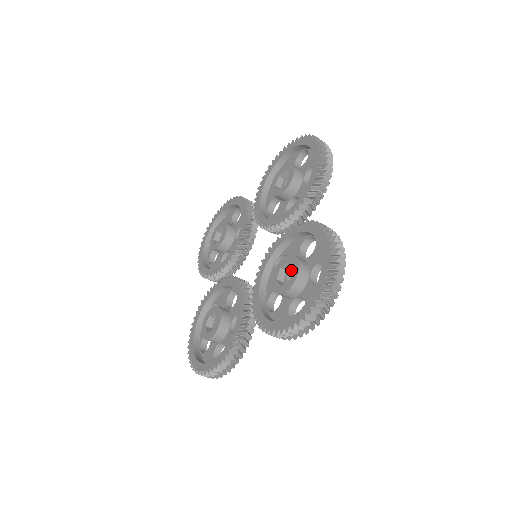
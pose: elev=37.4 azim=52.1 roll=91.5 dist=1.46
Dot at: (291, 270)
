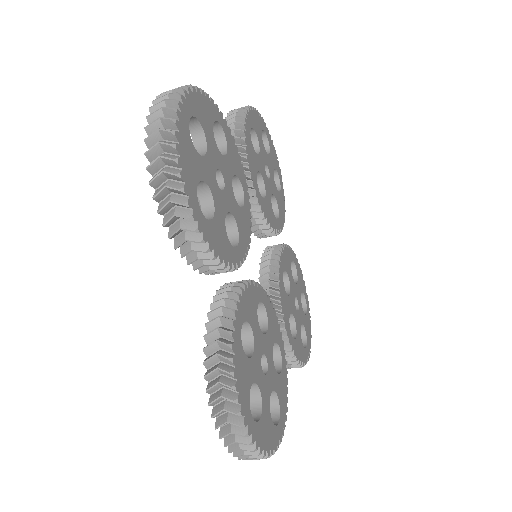
Dot at: occluded
